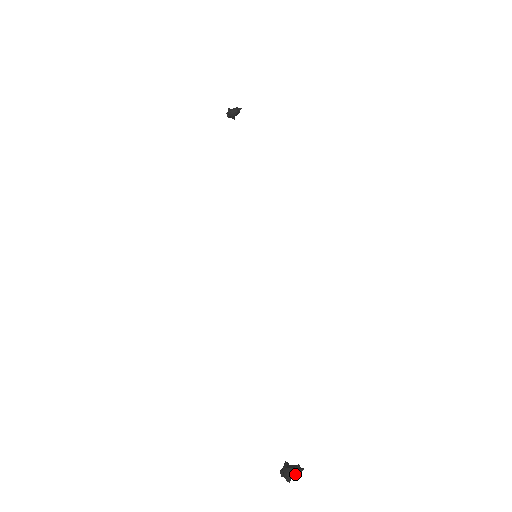
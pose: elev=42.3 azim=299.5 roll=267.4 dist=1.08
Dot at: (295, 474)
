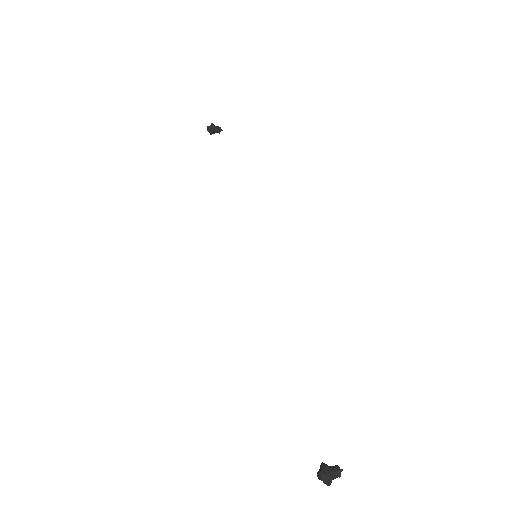
Dot at: (338, 474)
